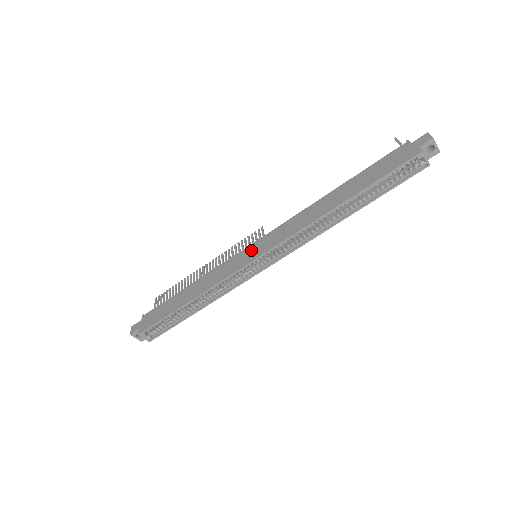
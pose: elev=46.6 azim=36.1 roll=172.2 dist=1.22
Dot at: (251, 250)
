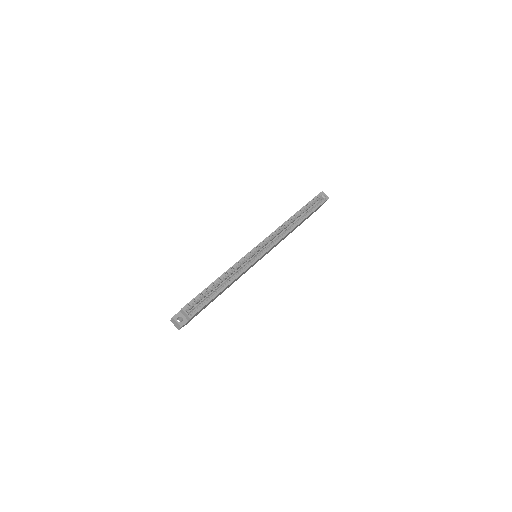
Dot at: occluded
